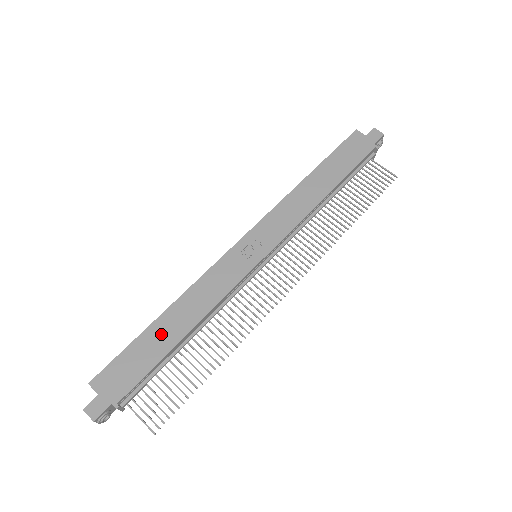
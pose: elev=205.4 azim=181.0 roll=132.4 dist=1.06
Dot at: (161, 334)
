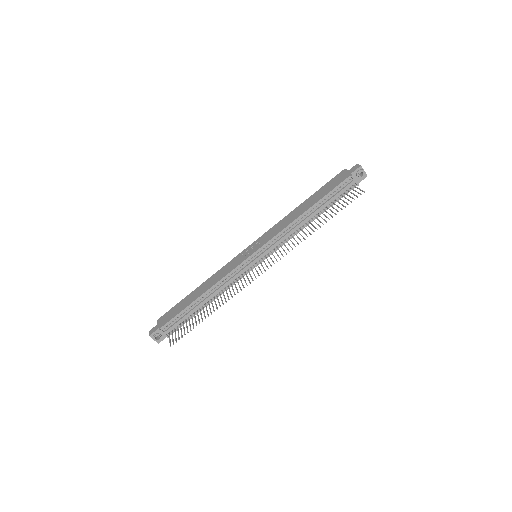
Dot at: (191, 297)
